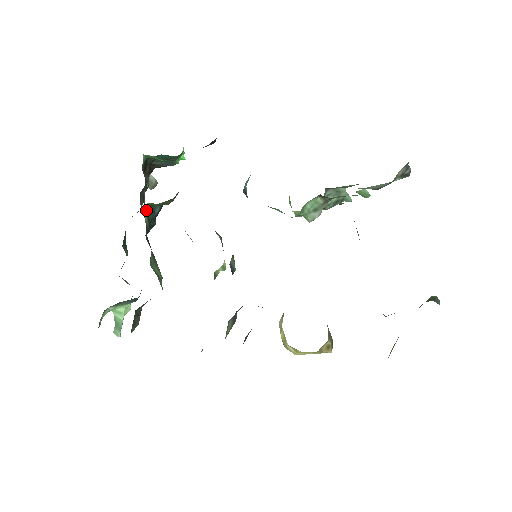
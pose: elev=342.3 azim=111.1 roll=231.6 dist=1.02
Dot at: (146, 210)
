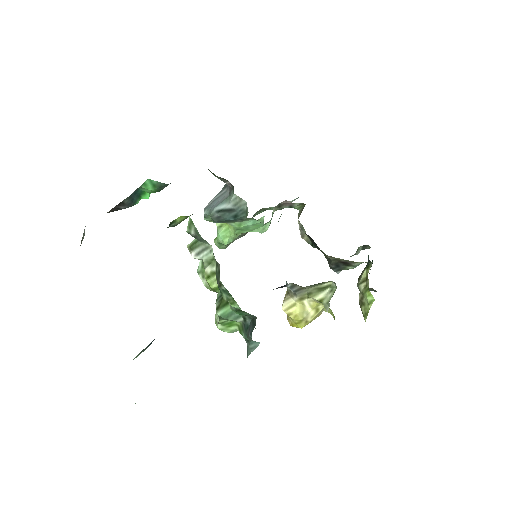
Dot at: occluded
